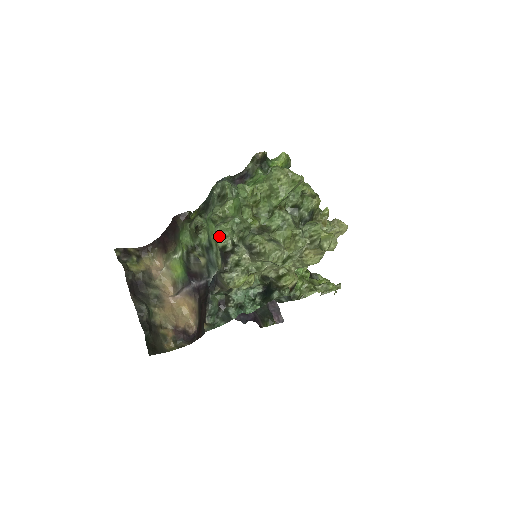
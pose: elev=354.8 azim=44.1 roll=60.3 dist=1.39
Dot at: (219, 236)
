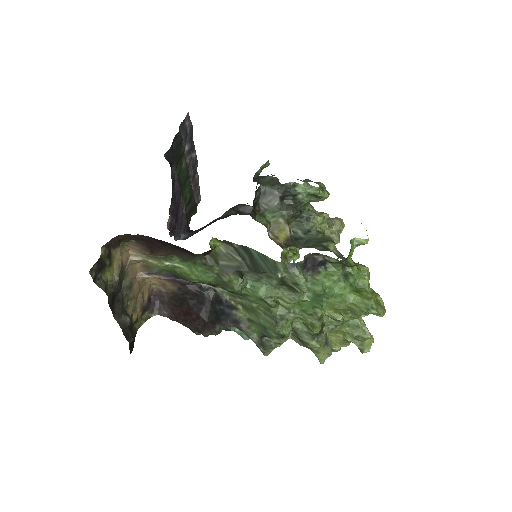
Dot at: (281, 339)
